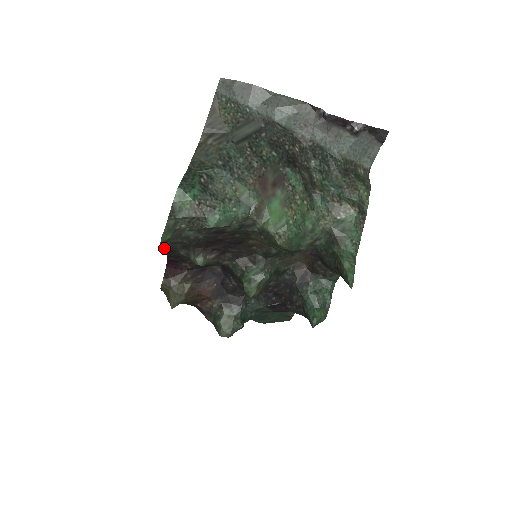
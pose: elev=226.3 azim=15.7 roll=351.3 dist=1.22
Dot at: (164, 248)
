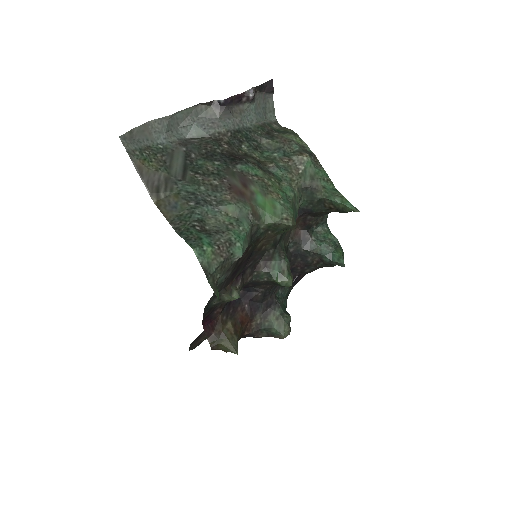
Dot at: occluded
